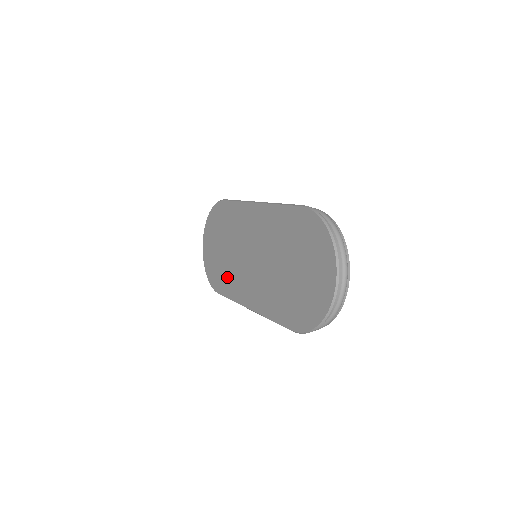
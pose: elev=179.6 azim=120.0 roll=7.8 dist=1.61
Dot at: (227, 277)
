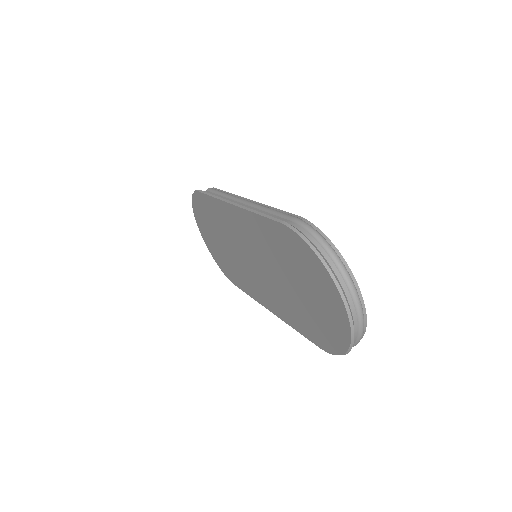
Dot at: (236, 273)
